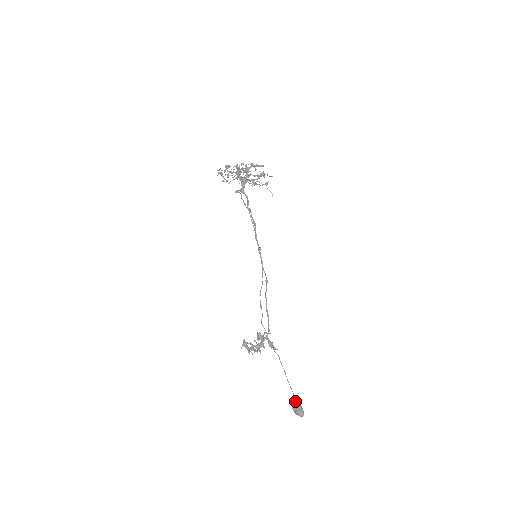
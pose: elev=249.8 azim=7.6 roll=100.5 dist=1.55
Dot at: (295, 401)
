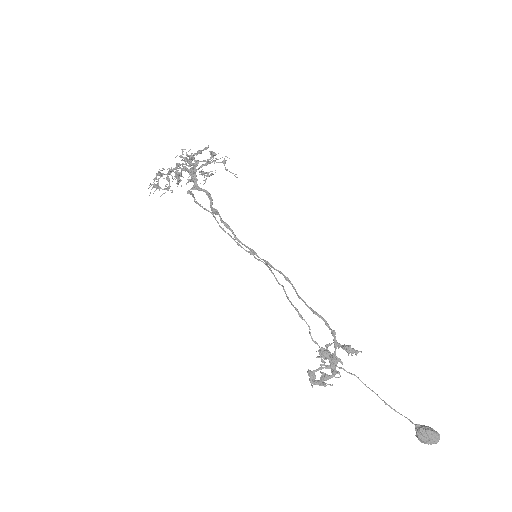
Dot at: (416, 425)
